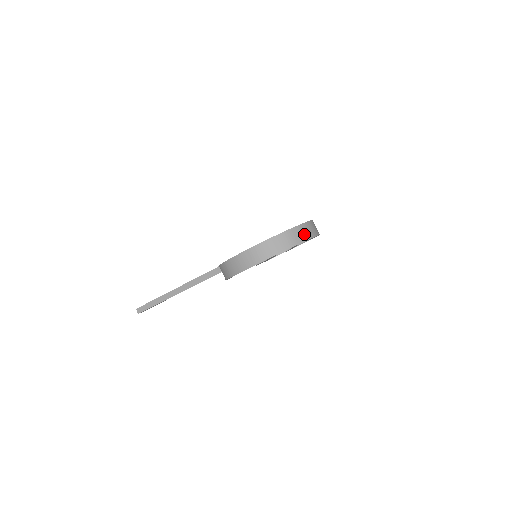
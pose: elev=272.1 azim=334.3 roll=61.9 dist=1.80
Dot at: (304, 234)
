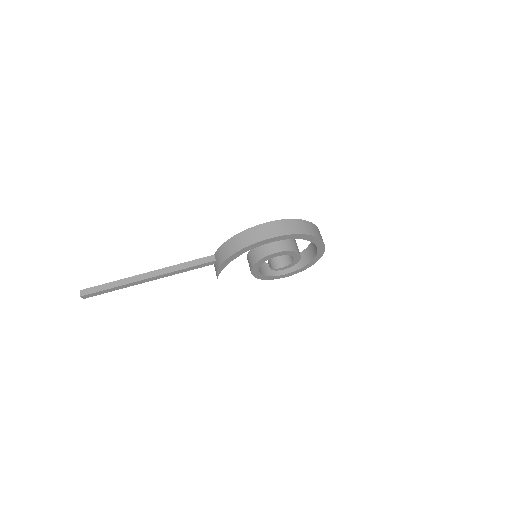
Dot at: (320, 235)
